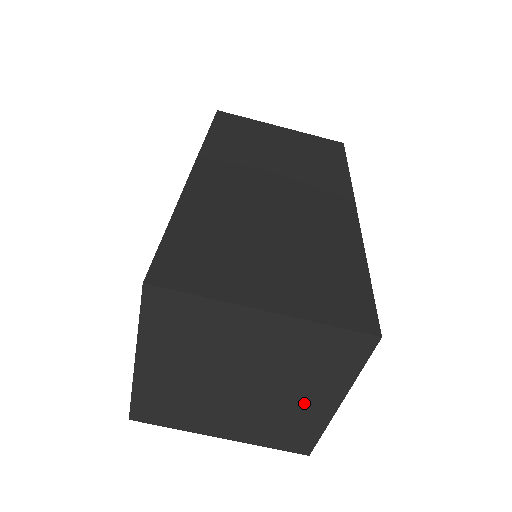
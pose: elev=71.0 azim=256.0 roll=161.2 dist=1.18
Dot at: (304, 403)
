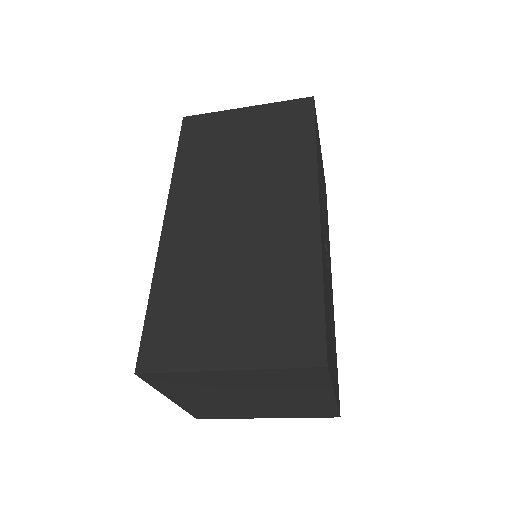
Dot at: (306, 399)
